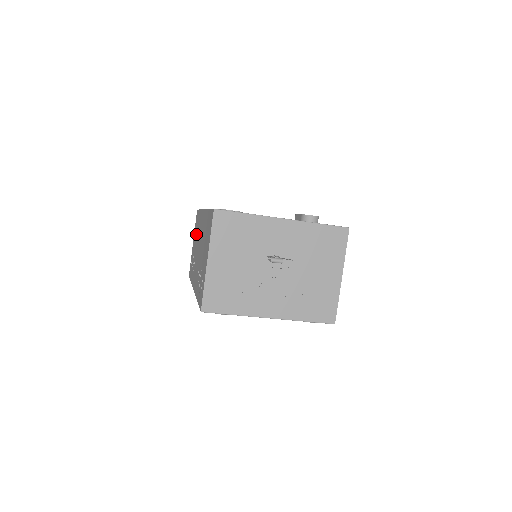
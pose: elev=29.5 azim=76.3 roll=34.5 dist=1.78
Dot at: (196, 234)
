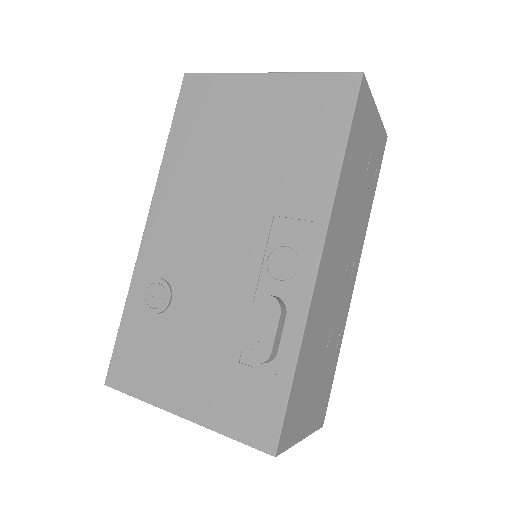
Dot at: occluded
